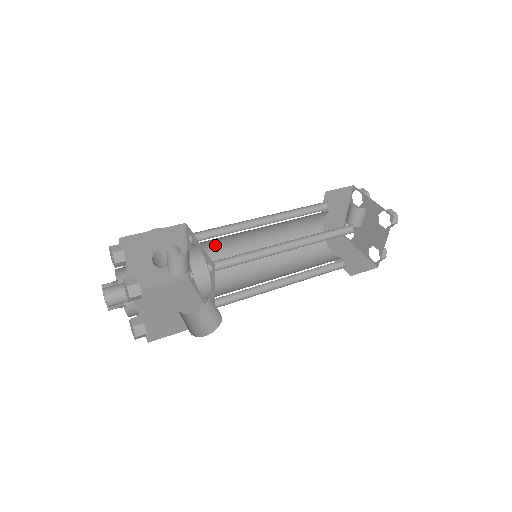
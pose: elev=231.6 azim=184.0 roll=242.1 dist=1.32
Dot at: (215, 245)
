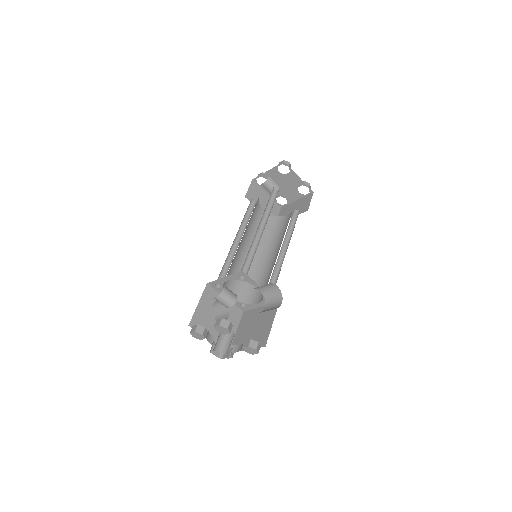
Dot at: occluded
